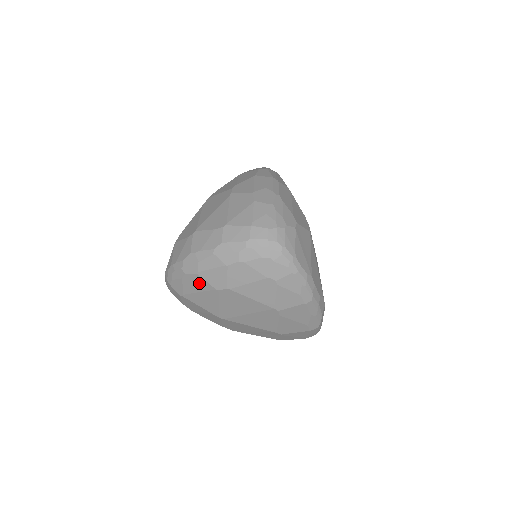
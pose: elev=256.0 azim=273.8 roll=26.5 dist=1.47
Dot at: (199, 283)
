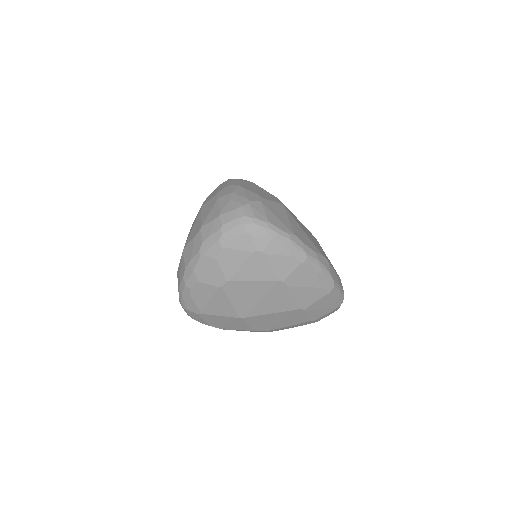
Dot at: (204, 290)
